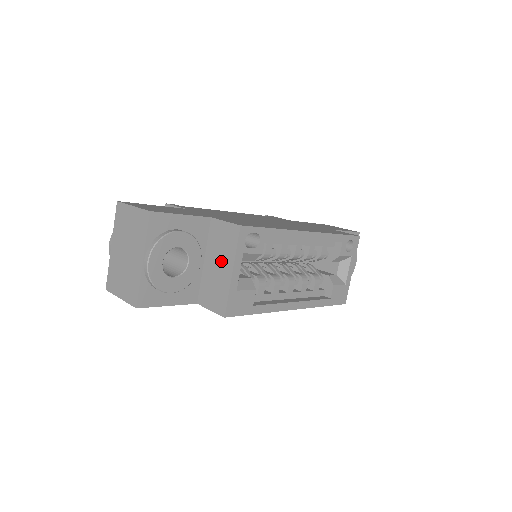
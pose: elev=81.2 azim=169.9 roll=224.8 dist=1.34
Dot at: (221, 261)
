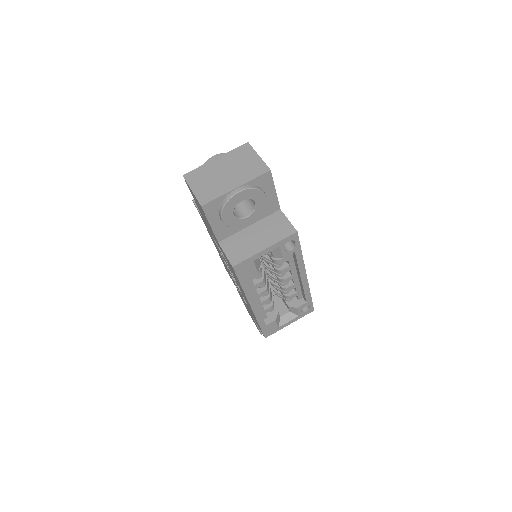
Dot at: (263, 236)
